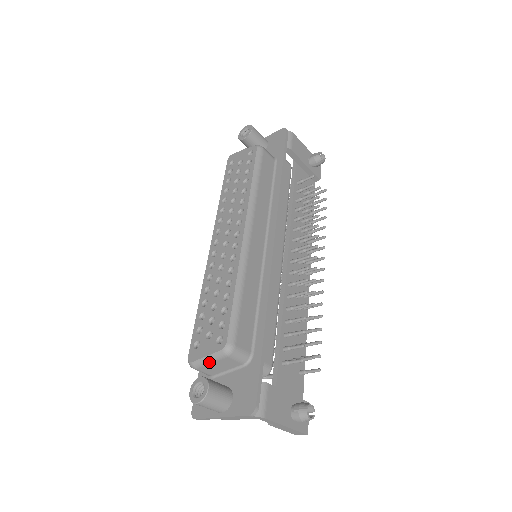
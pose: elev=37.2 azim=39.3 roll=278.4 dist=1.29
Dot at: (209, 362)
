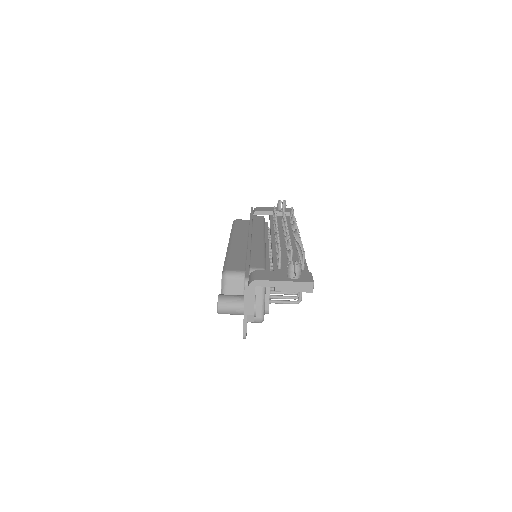
Dot at: occluded
